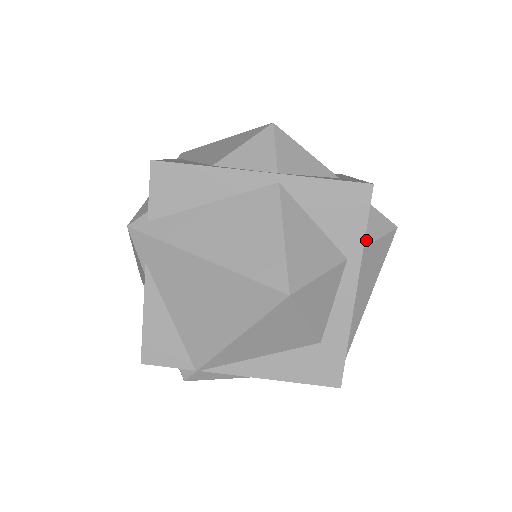
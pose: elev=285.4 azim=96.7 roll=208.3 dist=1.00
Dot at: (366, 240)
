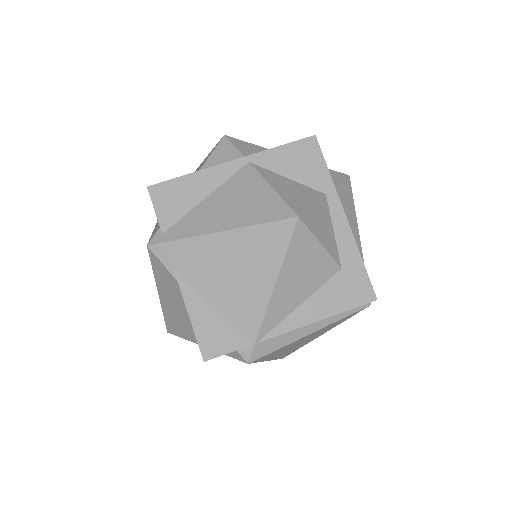
Dot at: occluded
